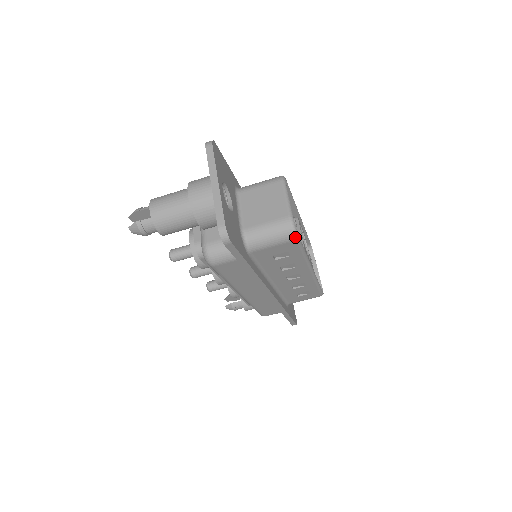
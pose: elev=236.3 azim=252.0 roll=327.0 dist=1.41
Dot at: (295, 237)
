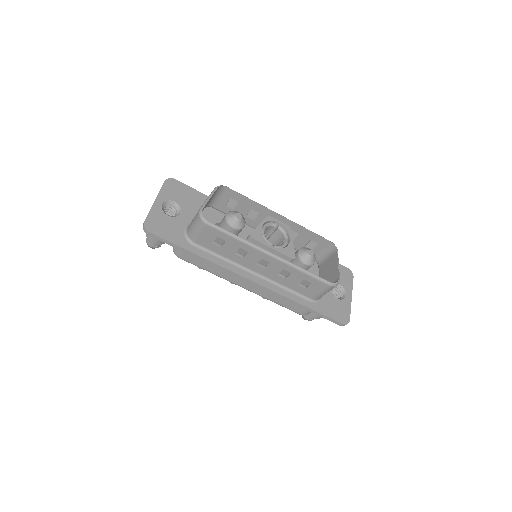
Dot at: (204, 222)
